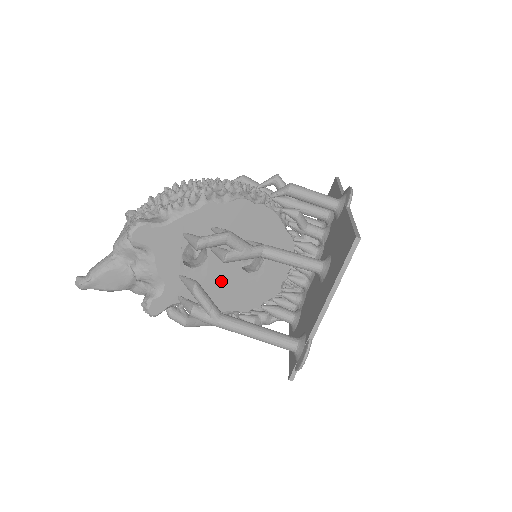
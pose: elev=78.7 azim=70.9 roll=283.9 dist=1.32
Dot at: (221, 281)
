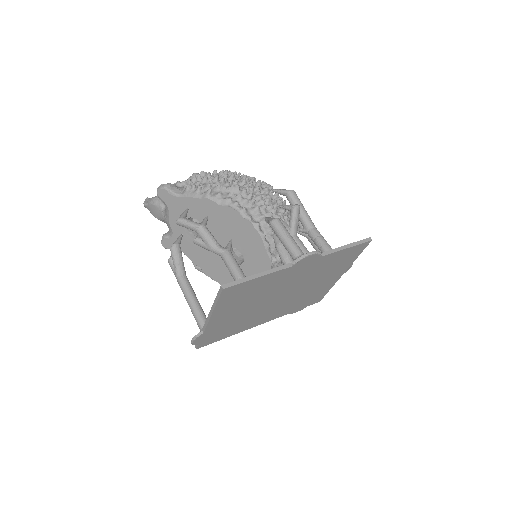
Dot at: (209, 255)
